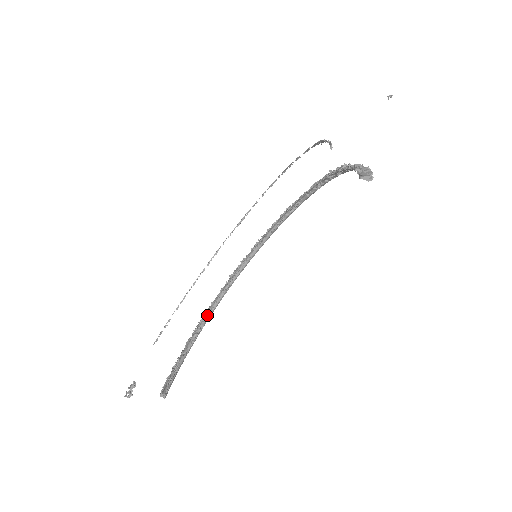
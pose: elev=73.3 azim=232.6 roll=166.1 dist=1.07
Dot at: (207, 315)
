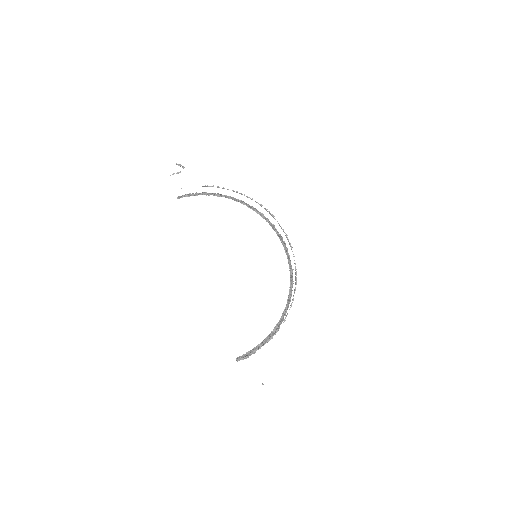
Dot at: (238, 201)
